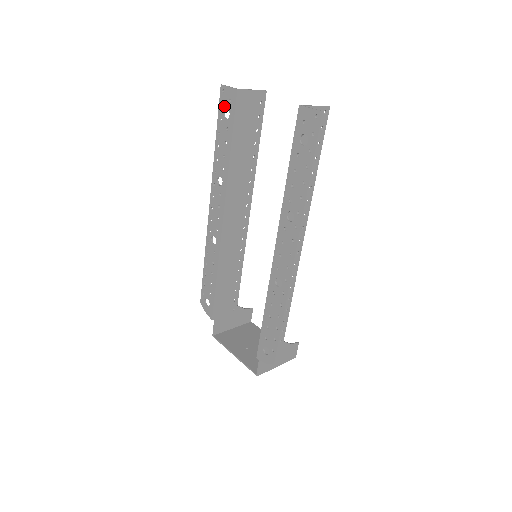
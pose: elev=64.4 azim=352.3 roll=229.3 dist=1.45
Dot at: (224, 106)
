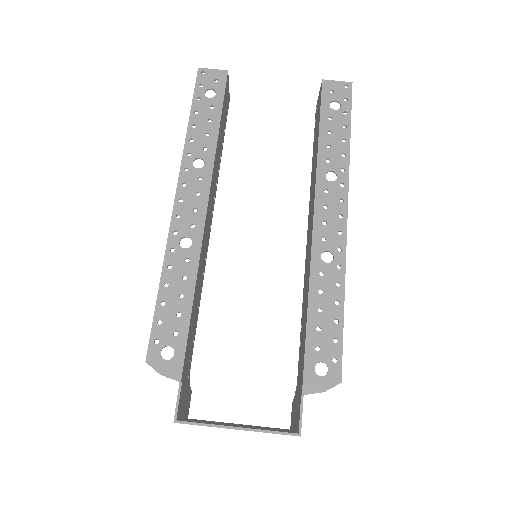
Dot at: (205, 86)
